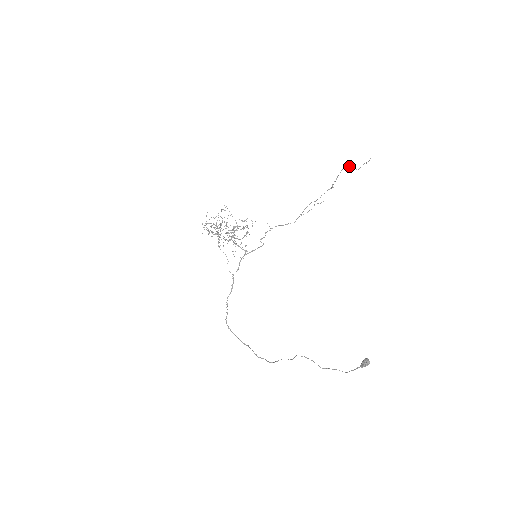
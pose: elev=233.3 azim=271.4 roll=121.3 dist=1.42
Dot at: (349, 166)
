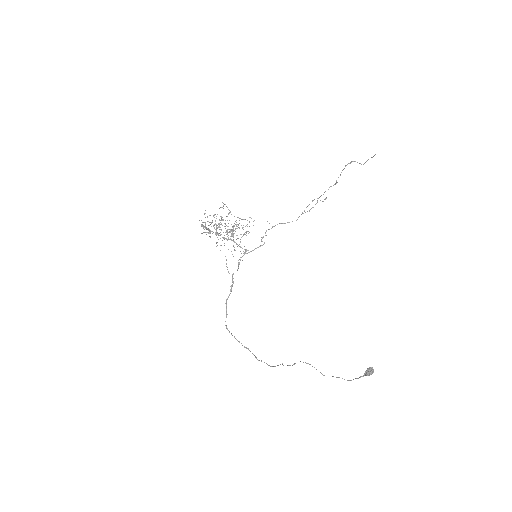
Dot at: (354, 161)
